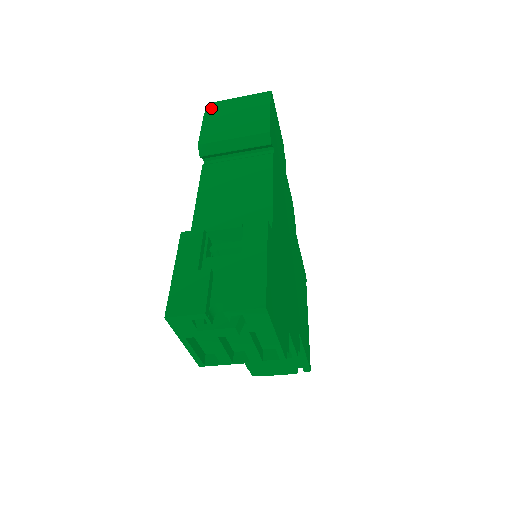
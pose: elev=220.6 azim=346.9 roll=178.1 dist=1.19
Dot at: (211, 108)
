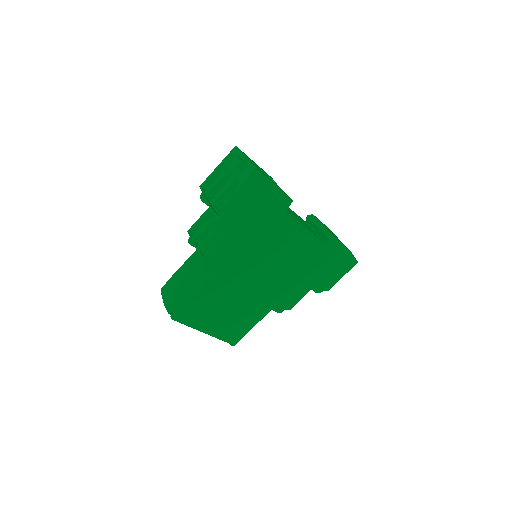
Dot at: occluded
